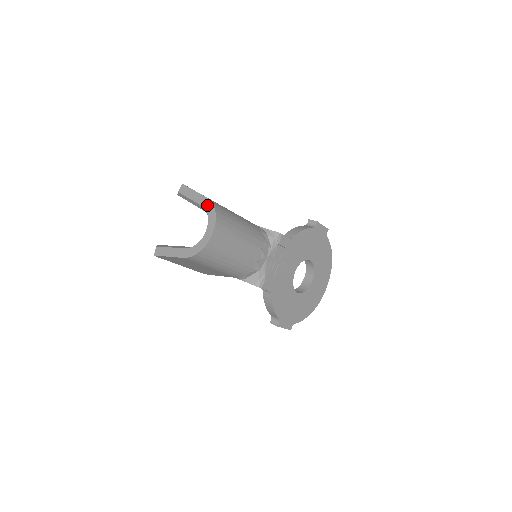
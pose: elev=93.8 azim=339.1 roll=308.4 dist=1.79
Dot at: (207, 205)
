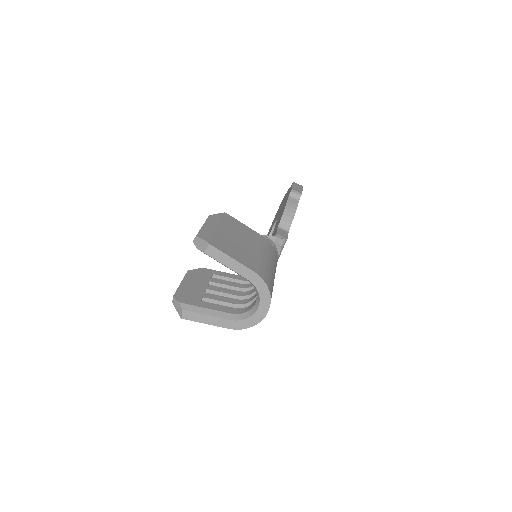
Dot at: (256, 281)
